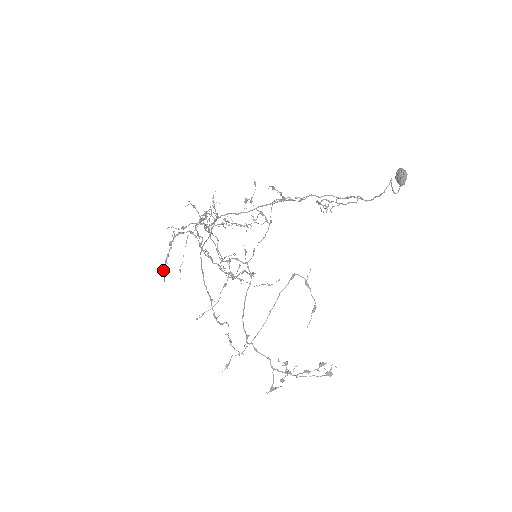
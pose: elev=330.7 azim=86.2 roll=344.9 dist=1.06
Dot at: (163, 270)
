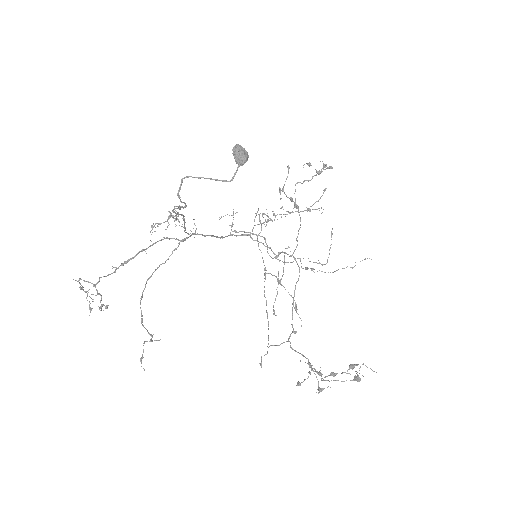
Dot at: (89, 307)
